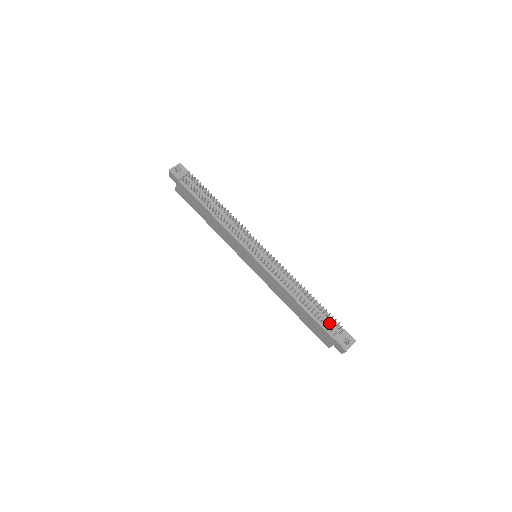
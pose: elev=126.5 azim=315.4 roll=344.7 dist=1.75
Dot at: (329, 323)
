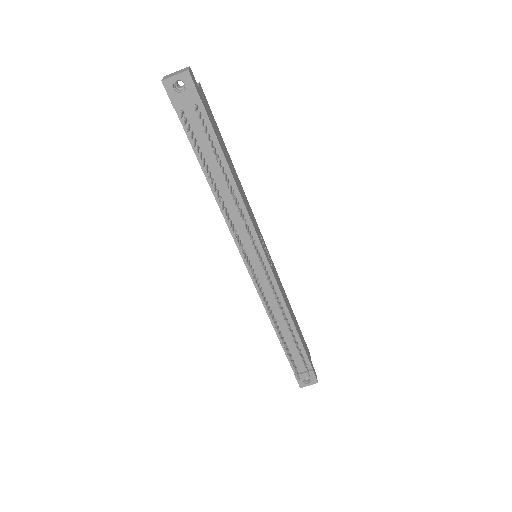
Dot at: (300, 360)
